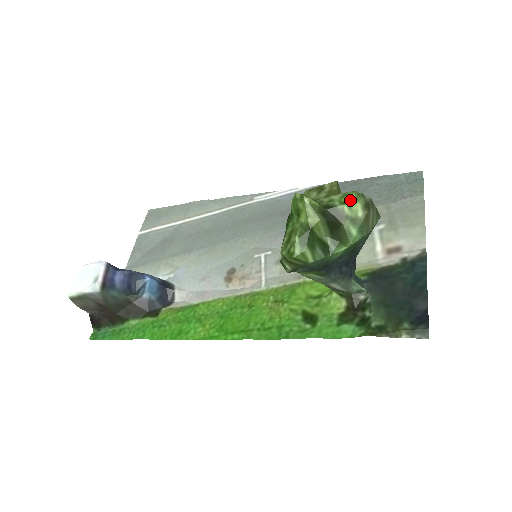
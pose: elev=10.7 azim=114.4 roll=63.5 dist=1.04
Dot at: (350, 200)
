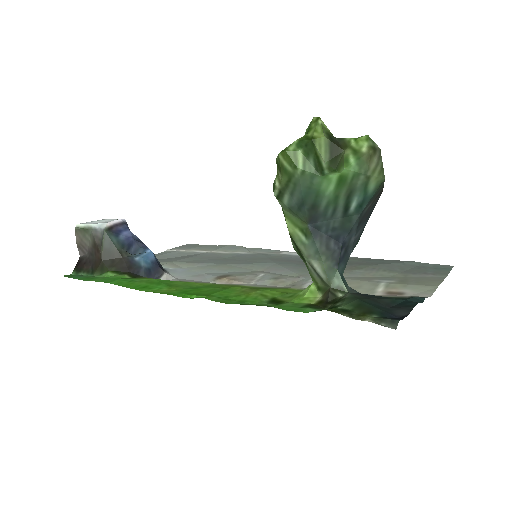
Dot at: (360, 137)
